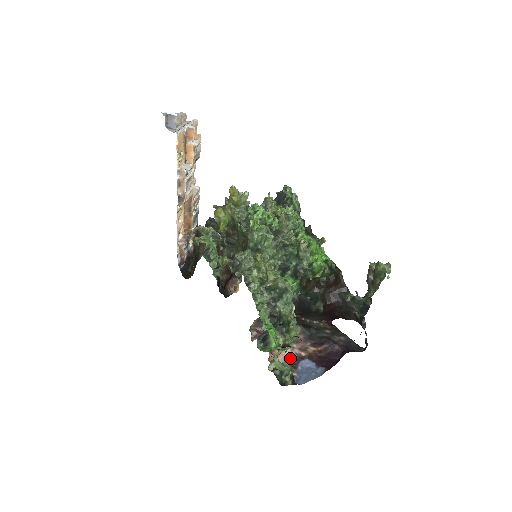
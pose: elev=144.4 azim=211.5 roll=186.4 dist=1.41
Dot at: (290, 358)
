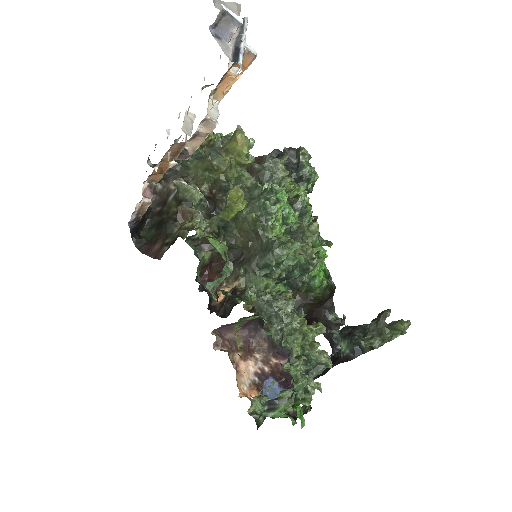
Dot at: (255, 377)
